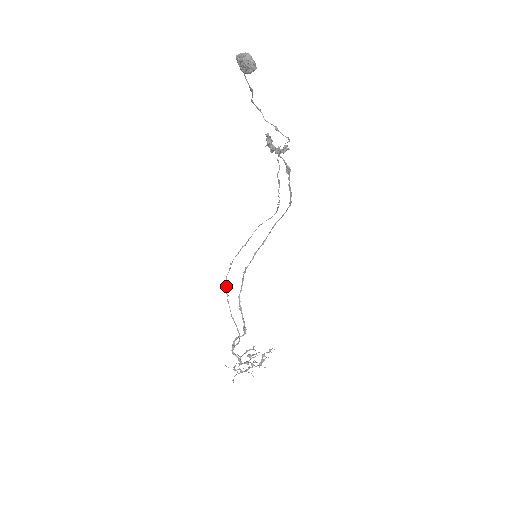
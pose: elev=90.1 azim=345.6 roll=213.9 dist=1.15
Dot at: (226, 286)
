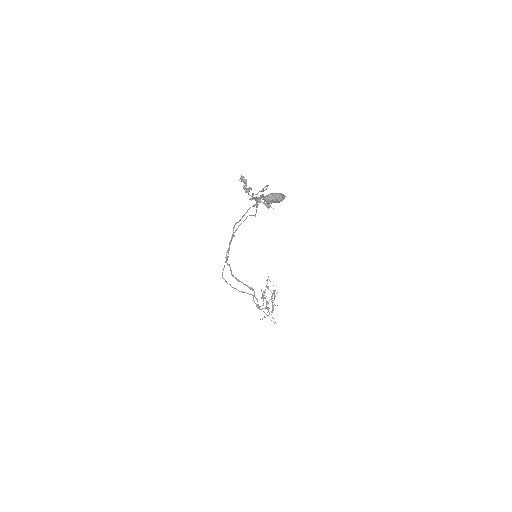
Dot at: (226, 281)
